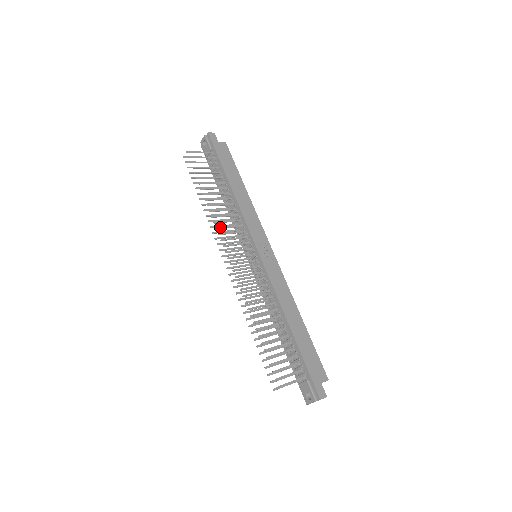
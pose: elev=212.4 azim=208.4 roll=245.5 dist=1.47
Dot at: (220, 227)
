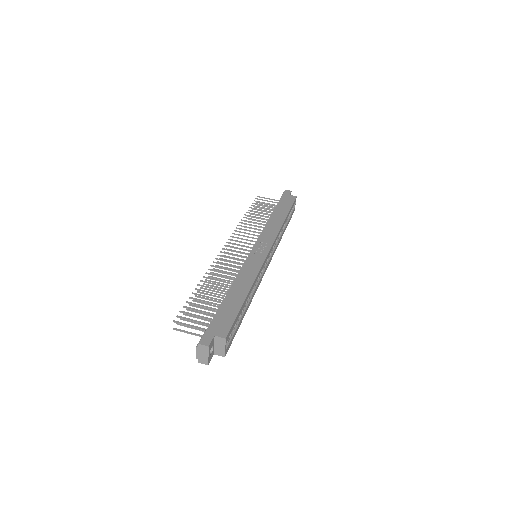
Dot at: (238, 231)
